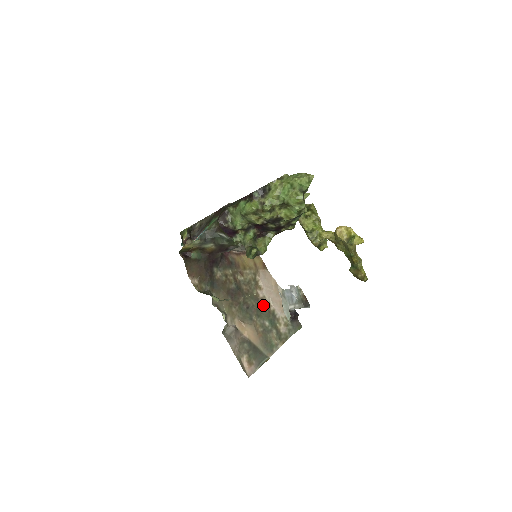
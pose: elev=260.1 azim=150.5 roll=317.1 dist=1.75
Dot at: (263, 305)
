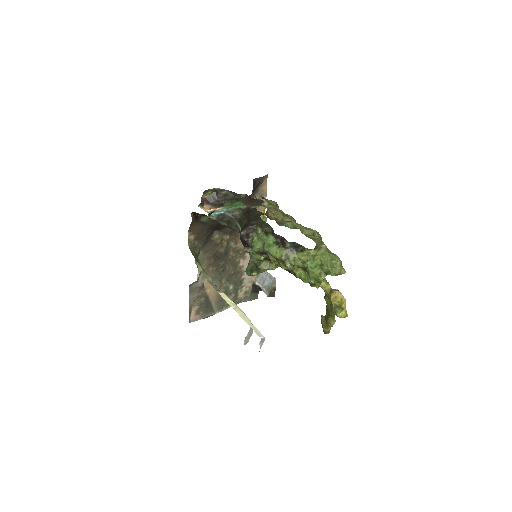
Dot at: (238, 272)
